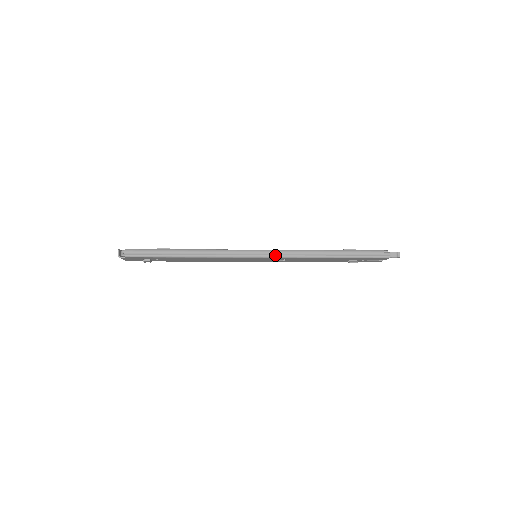
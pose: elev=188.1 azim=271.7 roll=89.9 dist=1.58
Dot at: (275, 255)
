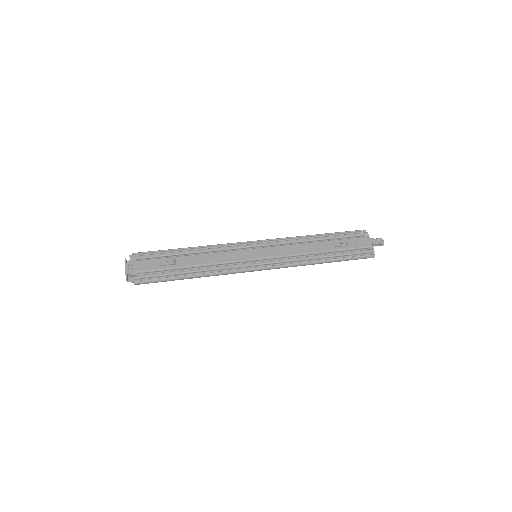
Dot at: (275, 268)
